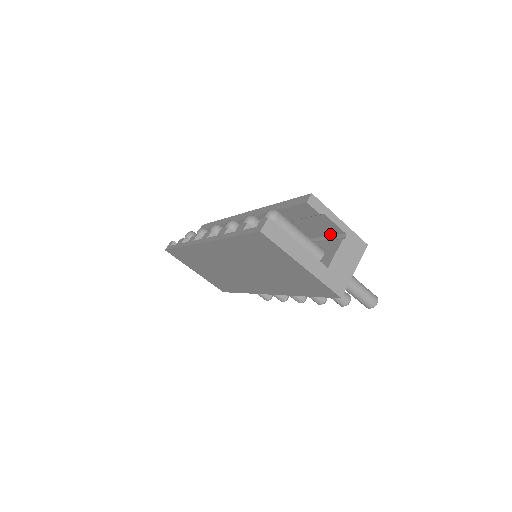
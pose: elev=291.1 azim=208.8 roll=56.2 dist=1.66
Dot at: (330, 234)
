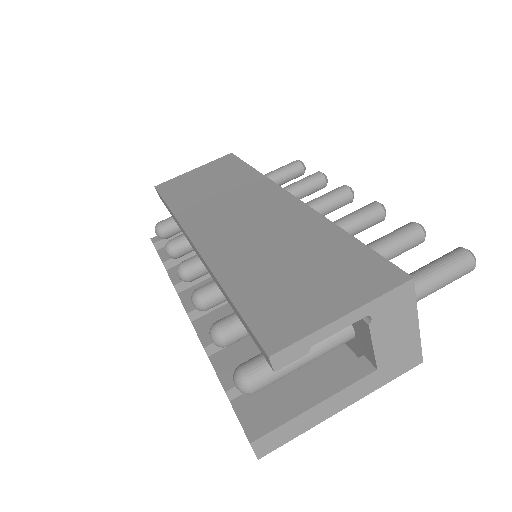
Dot at: occluded
